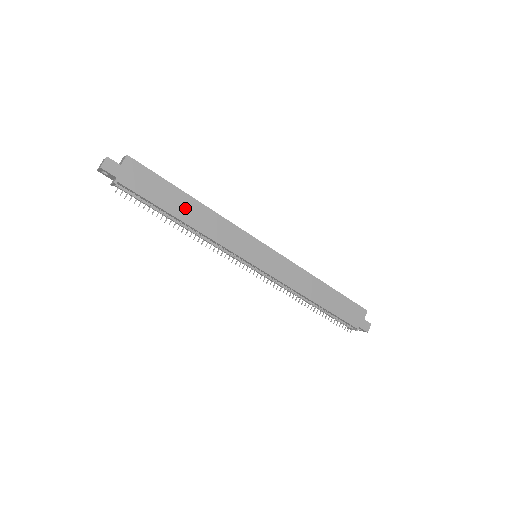
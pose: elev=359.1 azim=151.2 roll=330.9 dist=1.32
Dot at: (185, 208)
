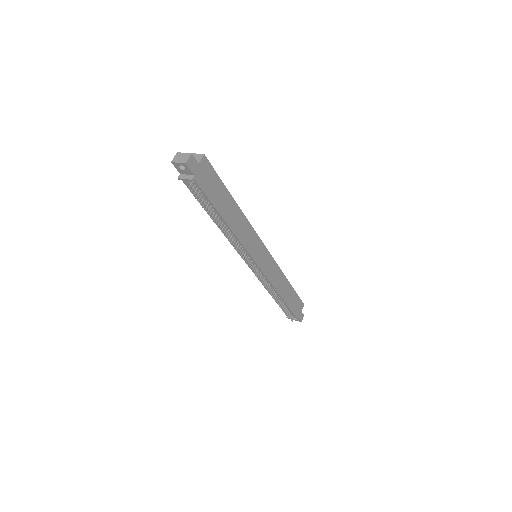
Dot at: (229, 210)
